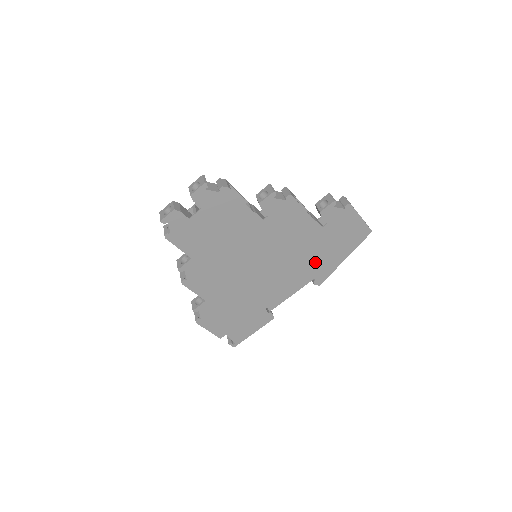
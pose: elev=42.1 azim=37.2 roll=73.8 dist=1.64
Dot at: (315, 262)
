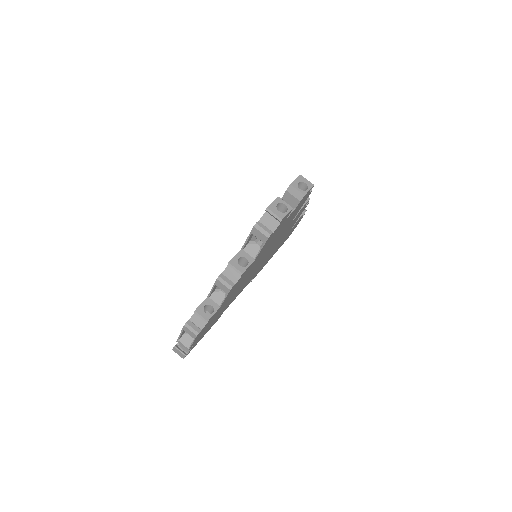
Dot at: occluded
